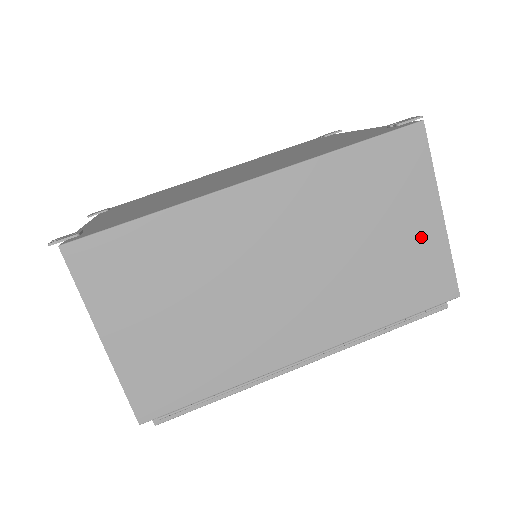
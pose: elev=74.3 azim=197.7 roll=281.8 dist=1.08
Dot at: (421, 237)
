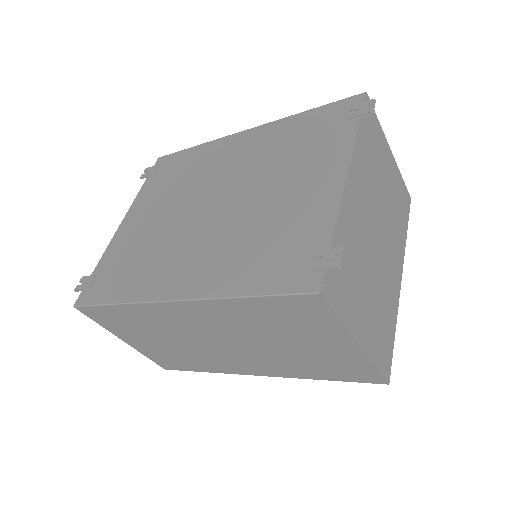
Dot at: (338, 352)
